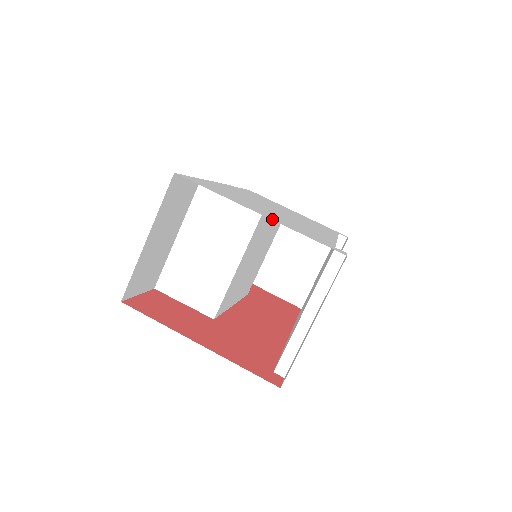
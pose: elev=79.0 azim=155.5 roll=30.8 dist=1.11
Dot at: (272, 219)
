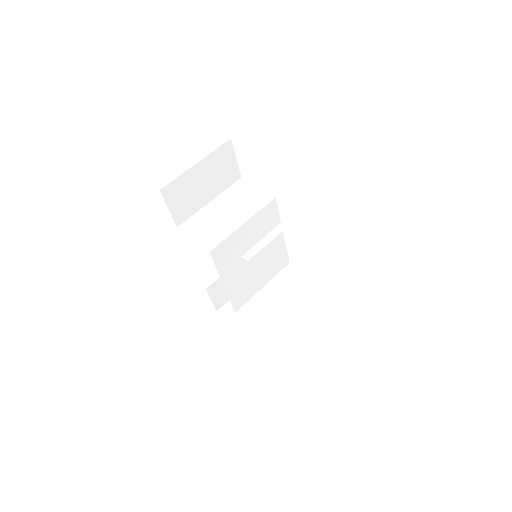
Dot at: occluded
